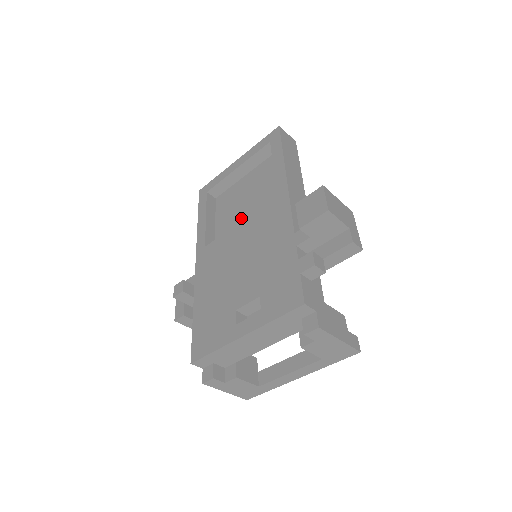
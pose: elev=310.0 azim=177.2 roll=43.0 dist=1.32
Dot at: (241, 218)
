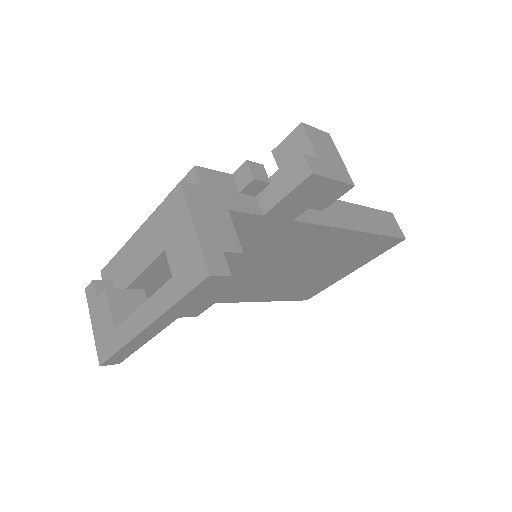
Dot at: occluded
